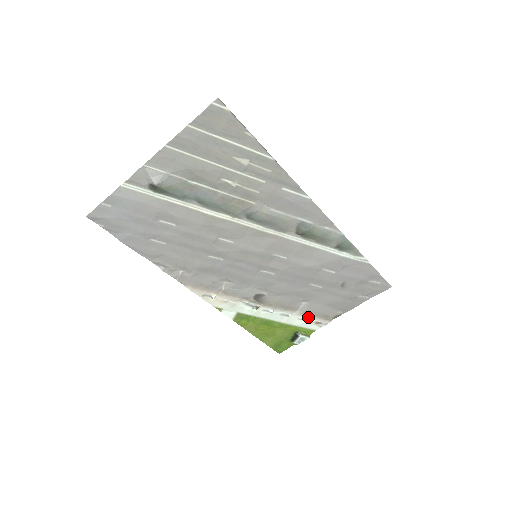
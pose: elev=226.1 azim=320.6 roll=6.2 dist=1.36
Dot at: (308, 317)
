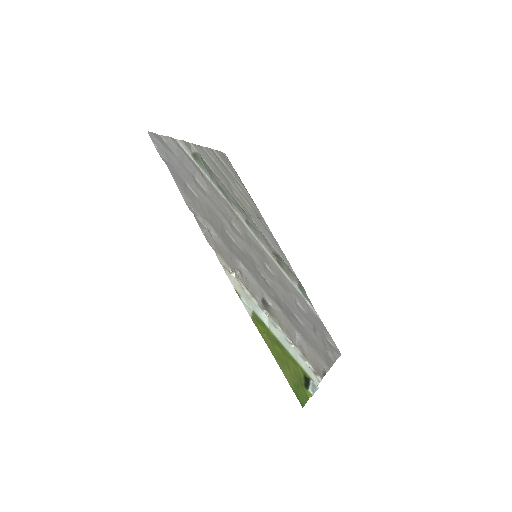
Dot at: (306, 359)
